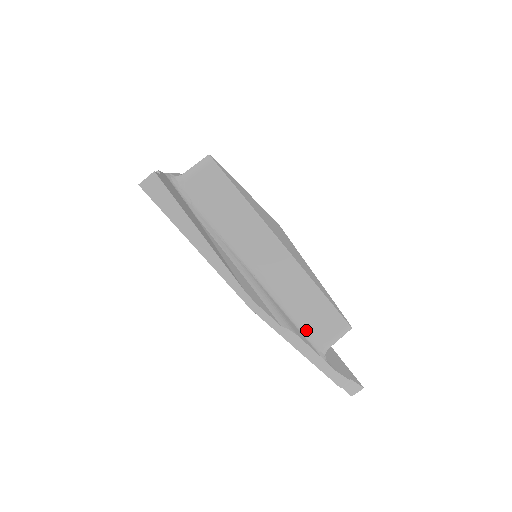
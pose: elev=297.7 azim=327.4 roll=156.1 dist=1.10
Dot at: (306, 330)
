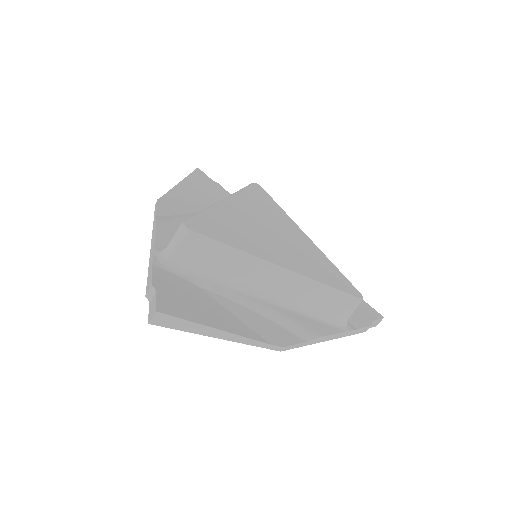
Dot at: (326, 317)
